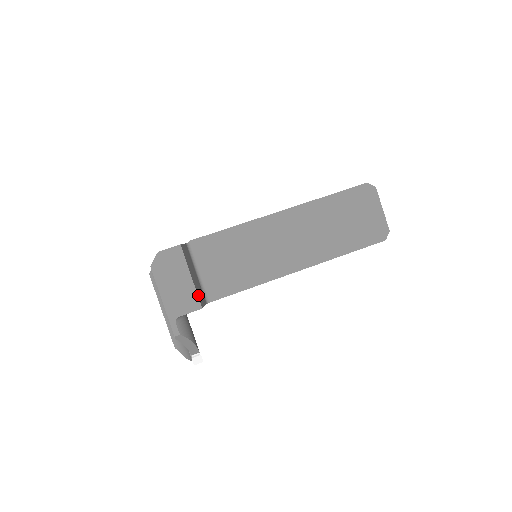
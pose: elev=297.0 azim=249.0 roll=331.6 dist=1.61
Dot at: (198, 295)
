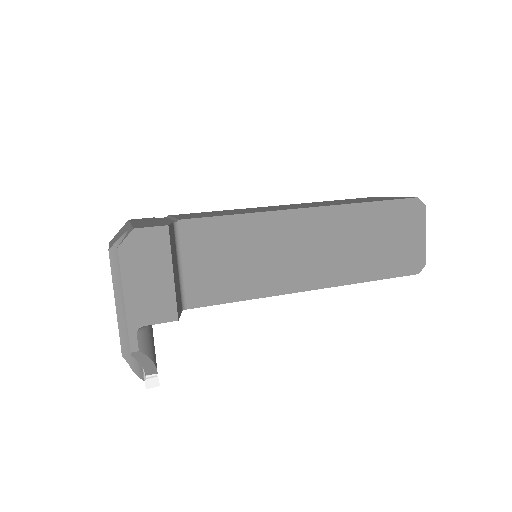
Dot at: (176, 301)
